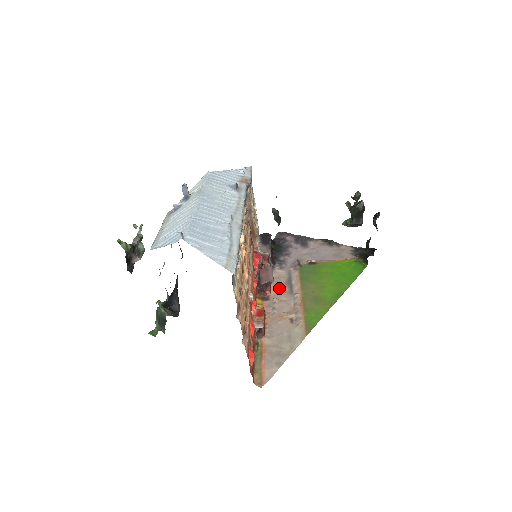
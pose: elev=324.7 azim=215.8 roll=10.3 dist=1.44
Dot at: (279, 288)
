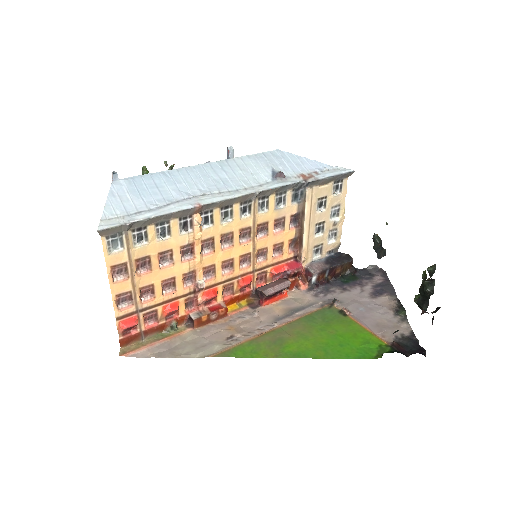
Dot at: (279, 308)
